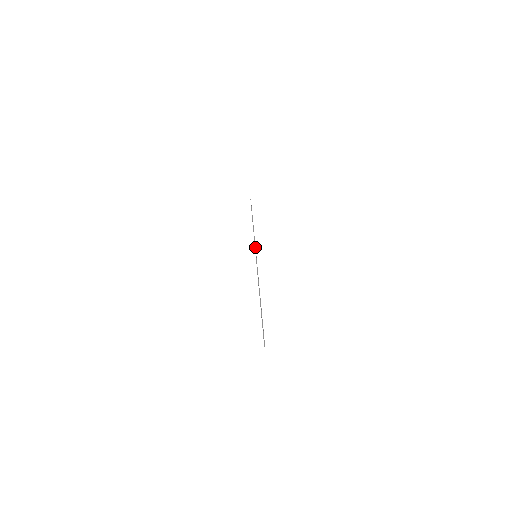
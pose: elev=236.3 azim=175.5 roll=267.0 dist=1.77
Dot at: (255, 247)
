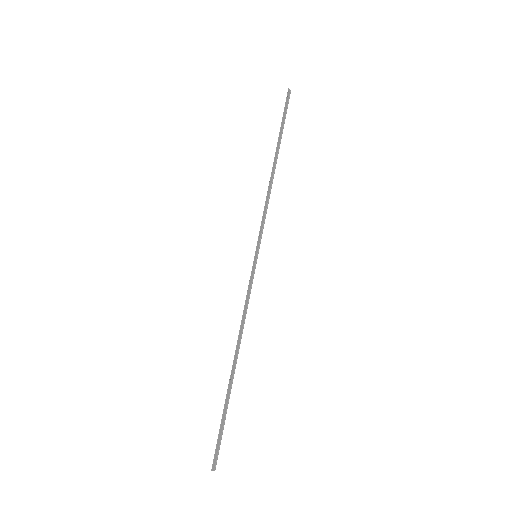
Dot at: occluded
